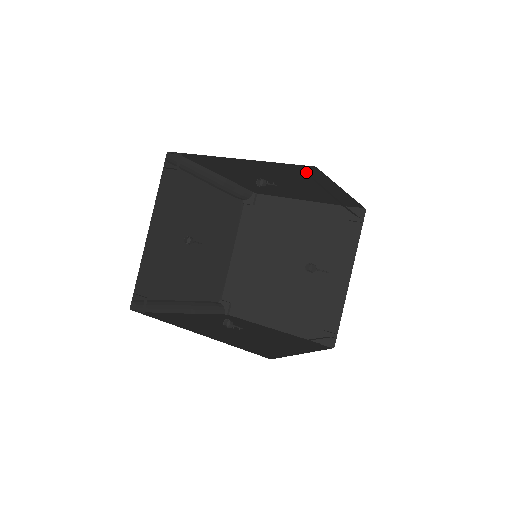
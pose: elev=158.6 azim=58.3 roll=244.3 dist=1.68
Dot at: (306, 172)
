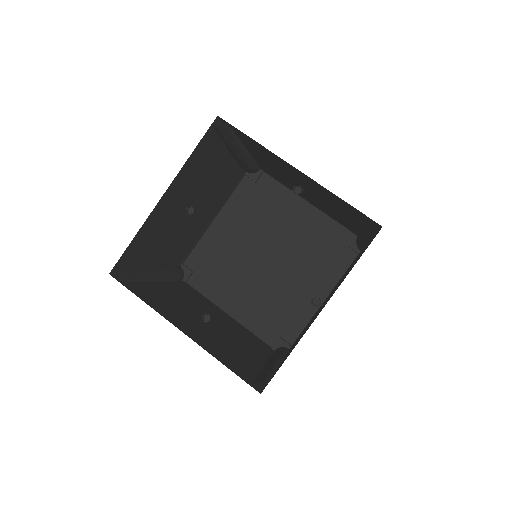
Dot at: (361, 217)
